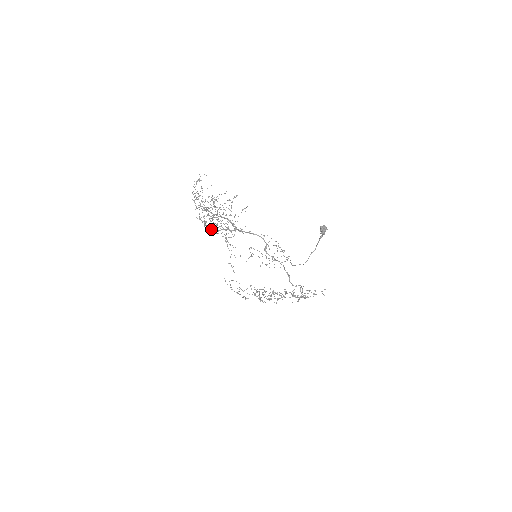
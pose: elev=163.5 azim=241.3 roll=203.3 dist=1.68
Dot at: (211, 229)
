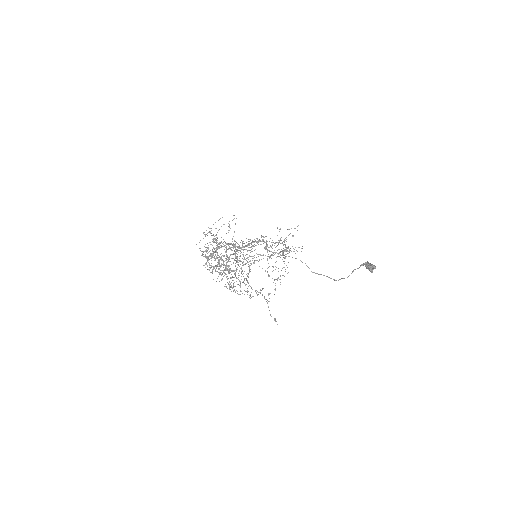
Dot at: occluded
